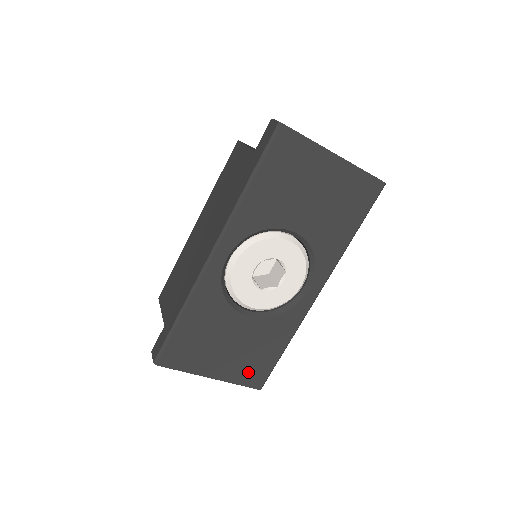
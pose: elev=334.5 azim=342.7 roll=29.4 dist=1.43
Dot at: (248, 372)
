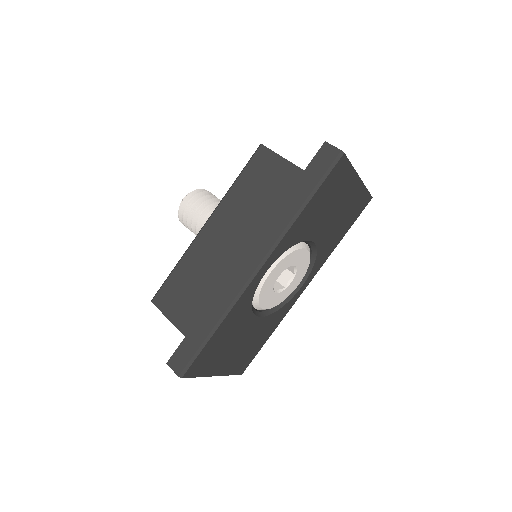
Dot at: (240, 363)
